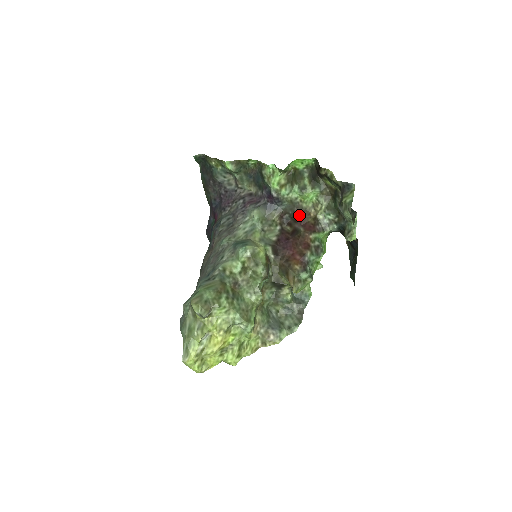
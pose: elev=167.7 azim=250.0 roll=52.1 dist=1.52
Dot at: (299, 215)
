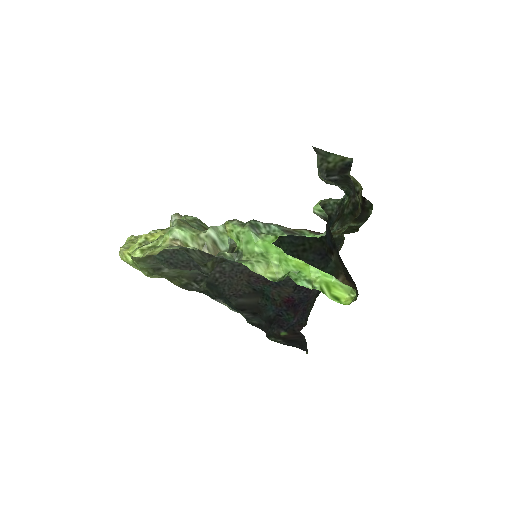
Dot at: occluded
